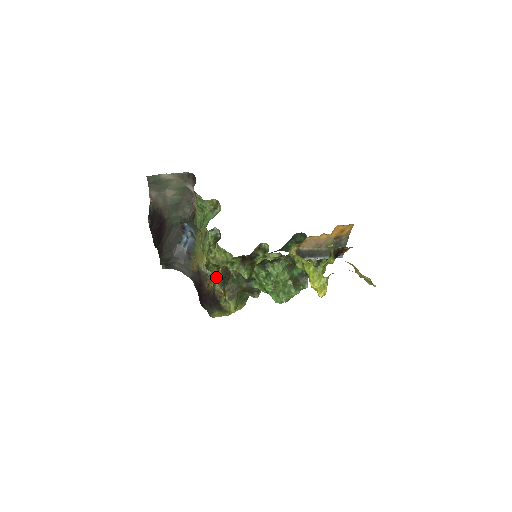
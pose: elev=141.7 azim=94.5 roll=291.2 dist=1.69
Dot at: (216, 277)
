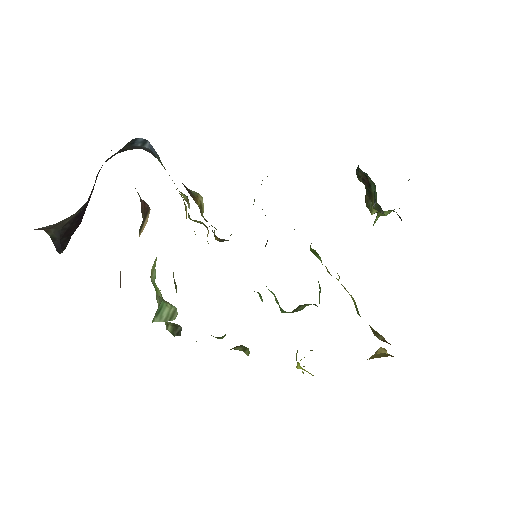
Dot at: (203, 205)
